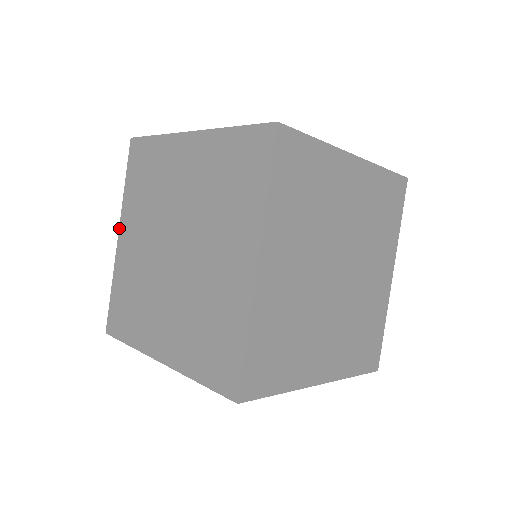
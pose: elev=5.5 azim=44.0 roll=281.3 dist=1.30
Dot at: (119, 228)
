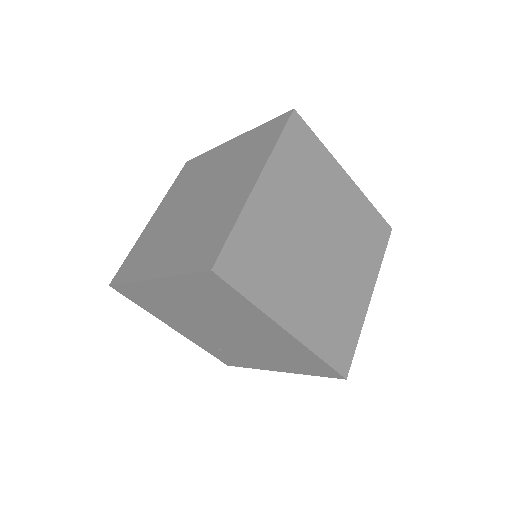
Dot at: (154, 213)
